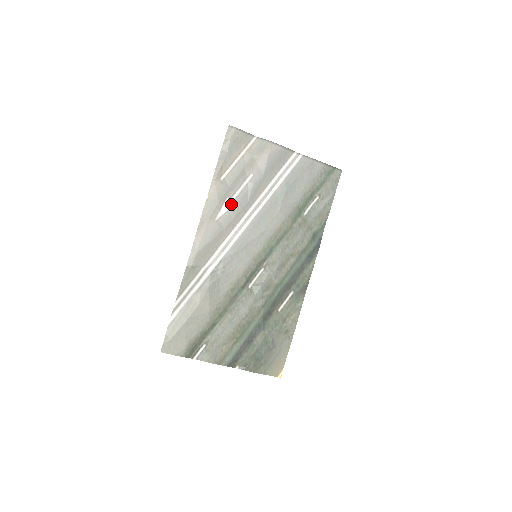
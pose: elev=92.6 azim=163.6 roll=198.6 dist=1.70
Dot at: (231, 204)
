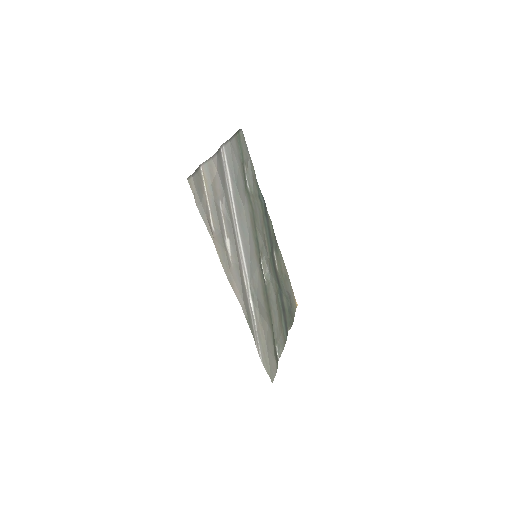
Dot at: (228, 241)
